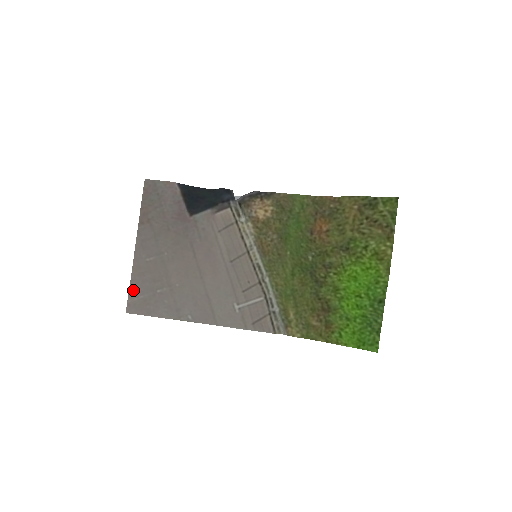
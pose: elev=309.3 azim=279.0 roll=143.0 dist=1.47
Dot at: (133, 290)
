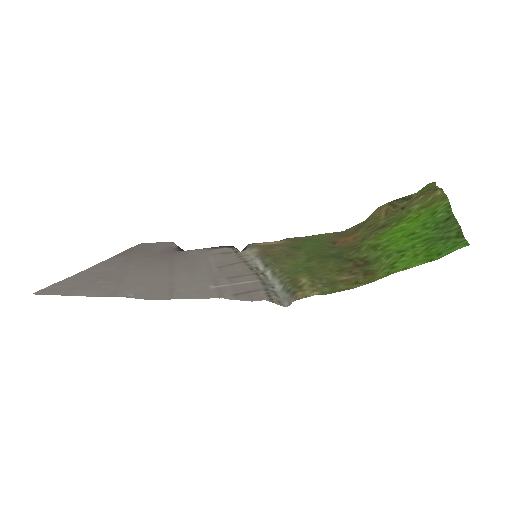
Dot at: (63, 282)
